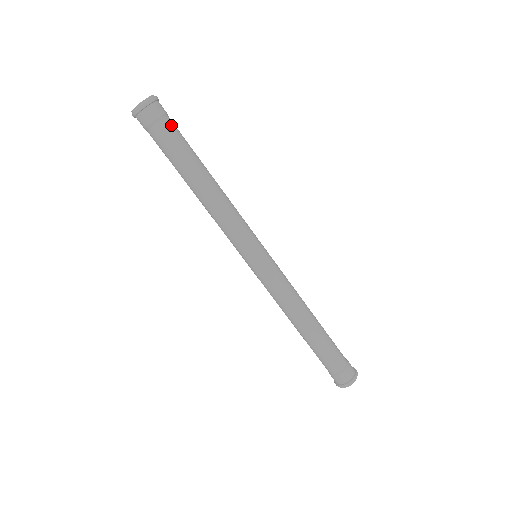
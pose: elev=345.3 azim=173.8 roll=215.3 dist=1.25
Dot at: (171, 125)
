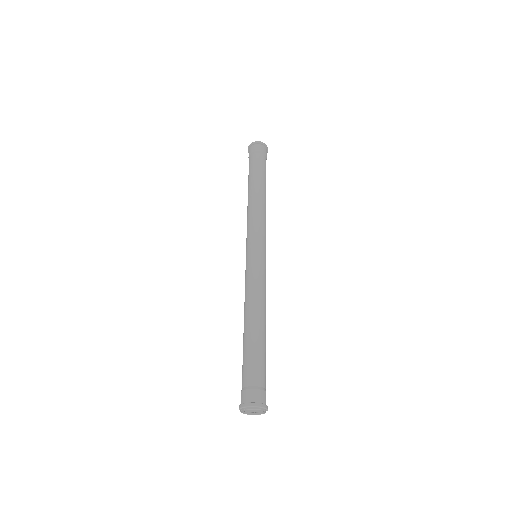
Dot at: occluded
